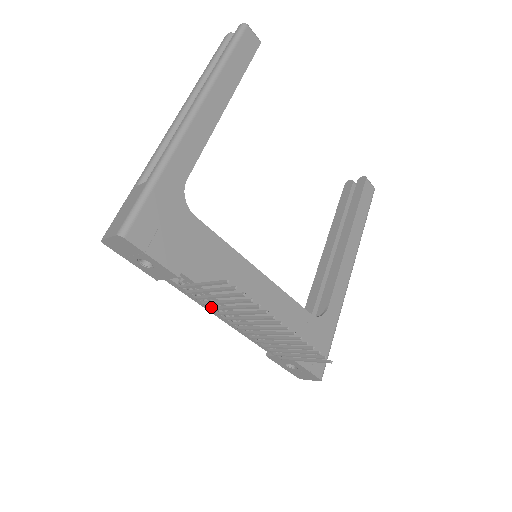
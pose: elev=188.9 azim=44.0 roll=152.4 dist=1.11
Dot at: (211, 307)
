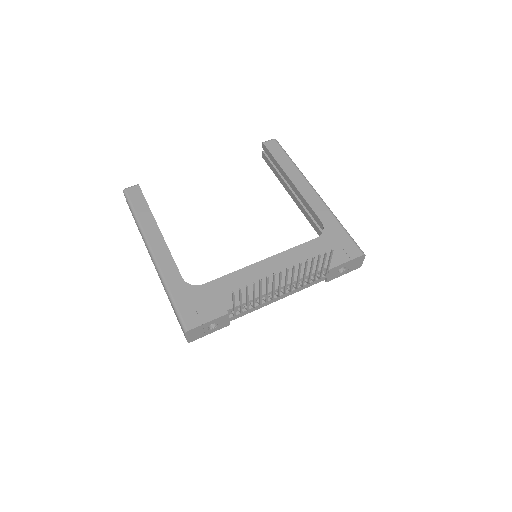
Dot at: (259, 304)
